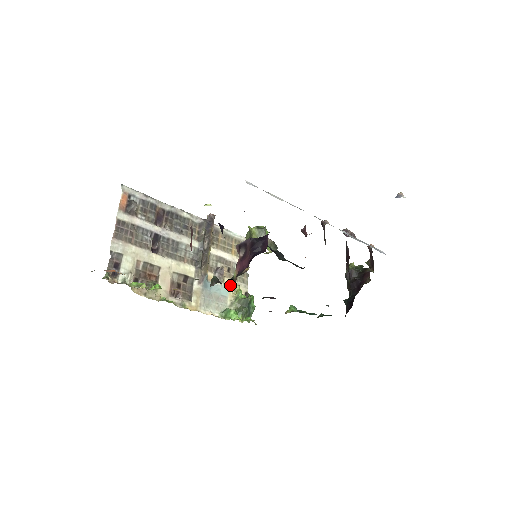
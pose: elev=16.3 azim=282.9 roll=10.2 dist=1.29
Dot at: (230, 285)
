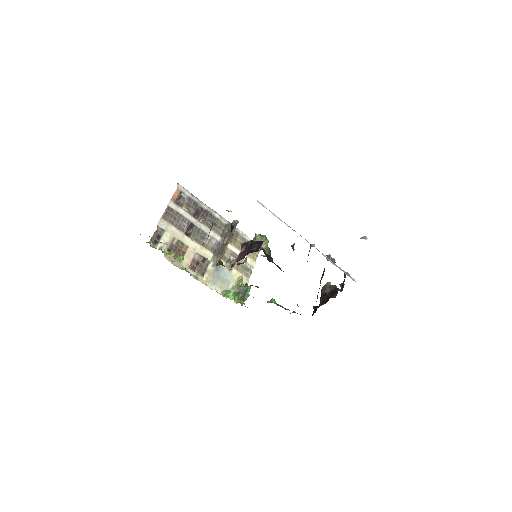
Dot at: (236, 274)
